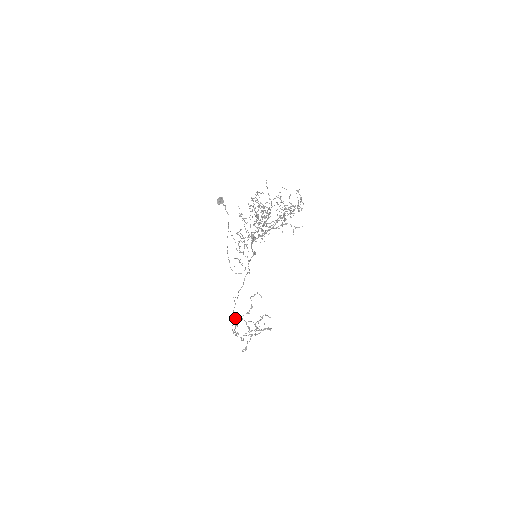
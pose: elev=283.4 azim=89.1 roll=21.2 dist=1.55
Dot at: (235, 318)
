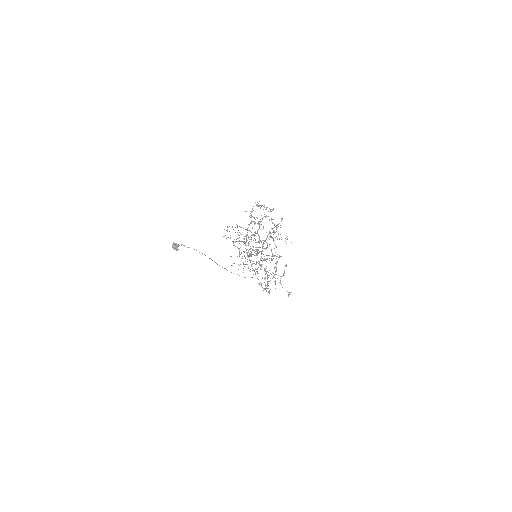
Dot at: occluded
